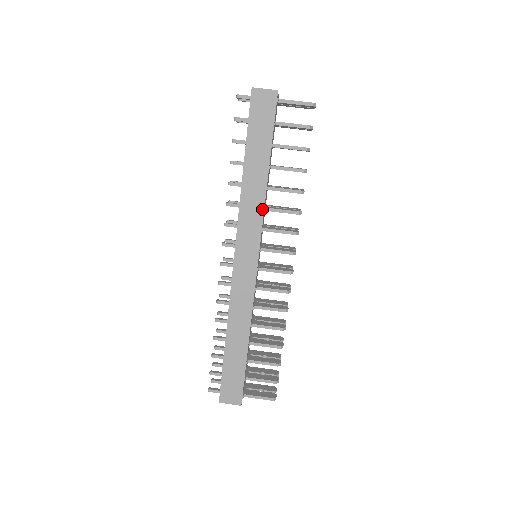
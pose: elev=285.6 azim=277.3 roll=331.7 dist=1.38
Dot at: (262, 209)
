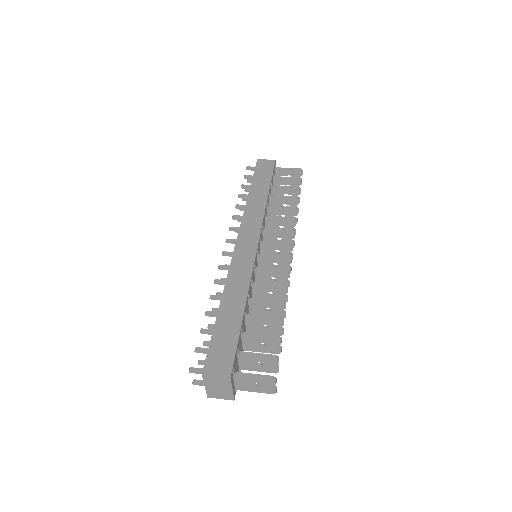
Dot at: (263, 212)
